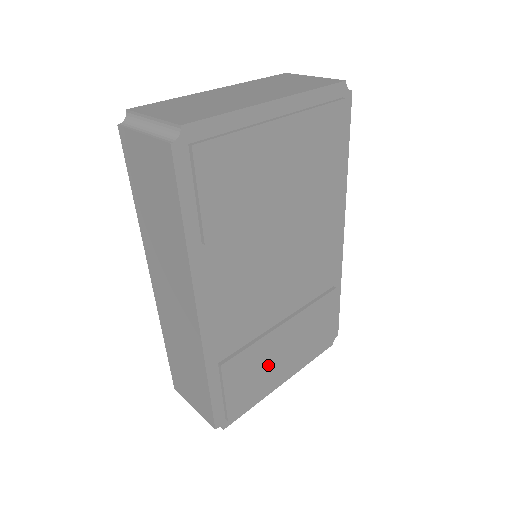
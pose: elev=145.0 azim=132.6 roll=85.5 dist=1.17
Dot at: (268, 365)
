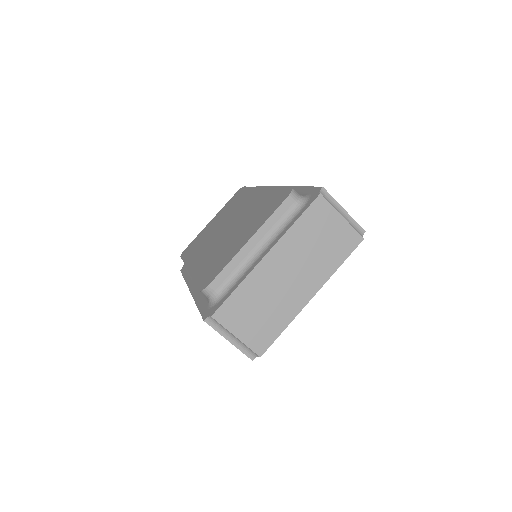
Dot at: occluded
